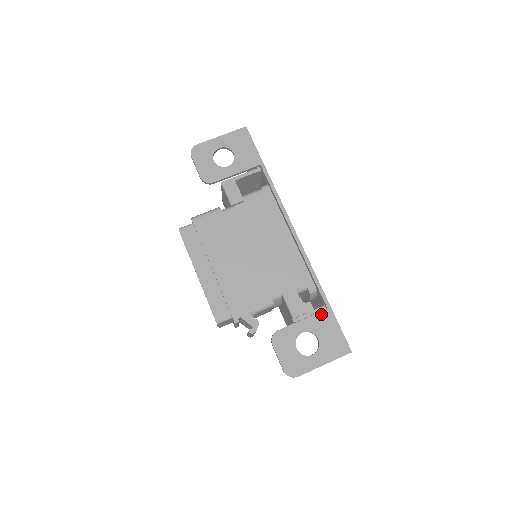
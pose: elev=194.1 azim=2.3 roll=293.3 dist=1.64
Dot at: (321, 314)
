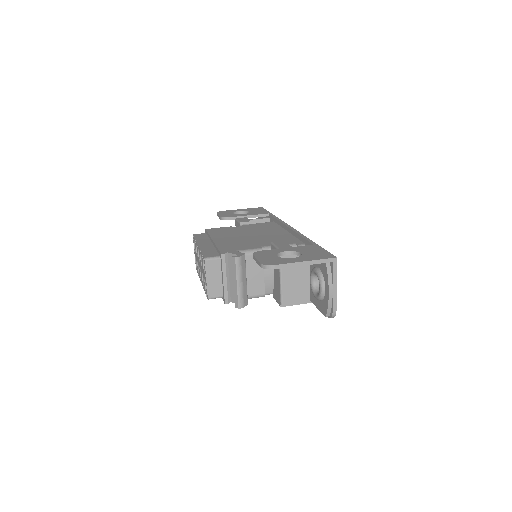
Dot at: (307, 246)
